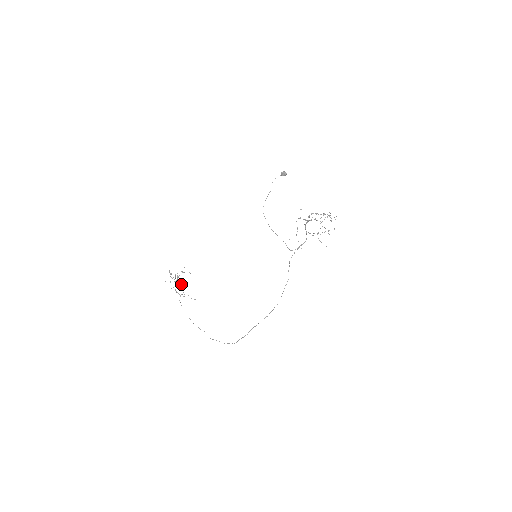
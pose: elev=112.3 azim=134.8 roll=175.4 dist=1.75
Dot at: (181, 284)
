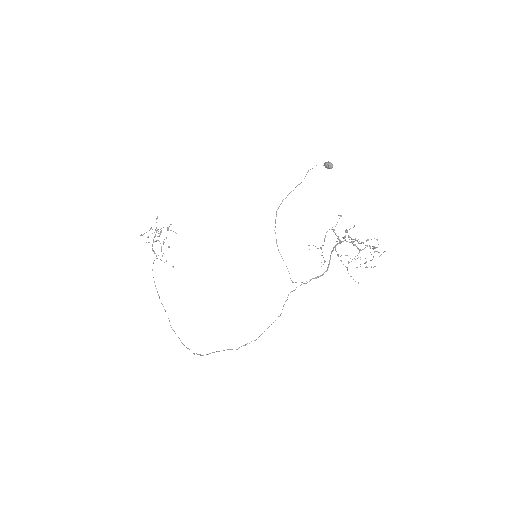
Dot at: occluded
